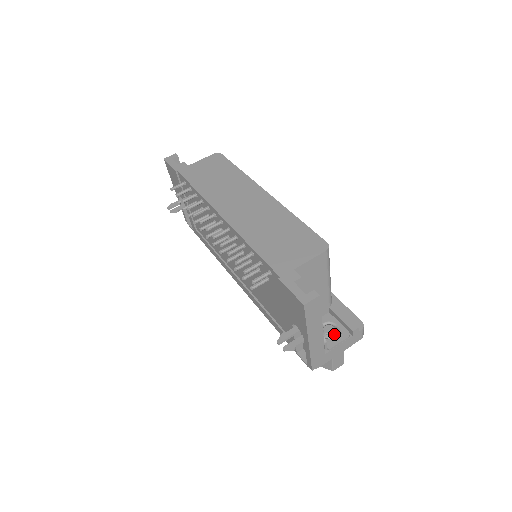
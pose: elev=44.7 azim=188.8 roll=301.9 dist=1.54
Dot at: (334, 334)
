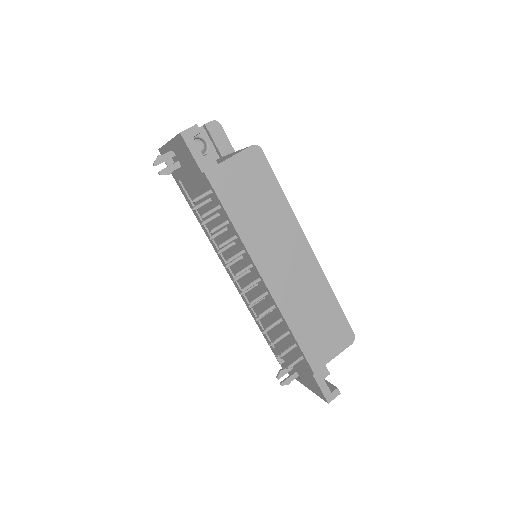
Dot at: occluded
